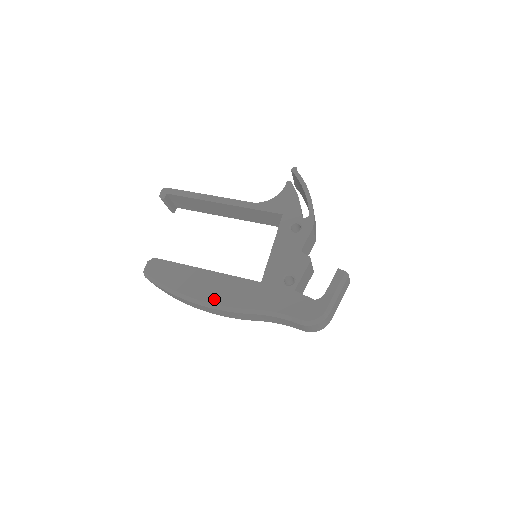
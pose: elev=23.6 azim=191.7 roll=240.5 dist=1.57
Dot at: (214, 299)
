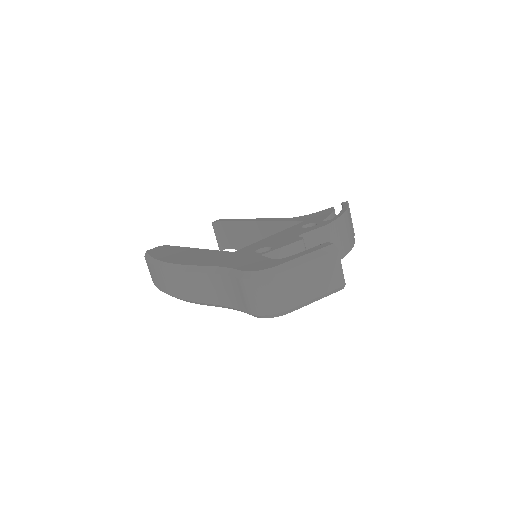
Dot at: (178, 261)
